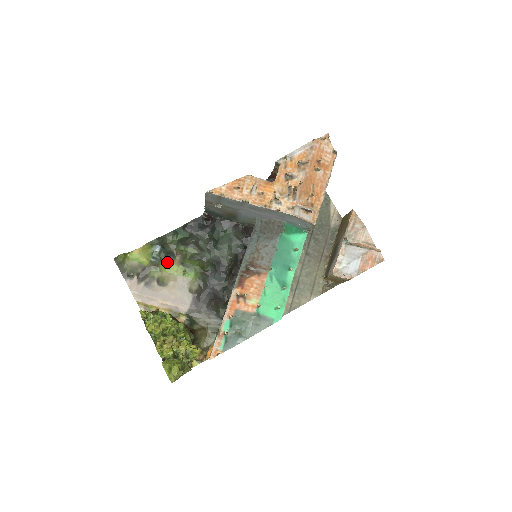
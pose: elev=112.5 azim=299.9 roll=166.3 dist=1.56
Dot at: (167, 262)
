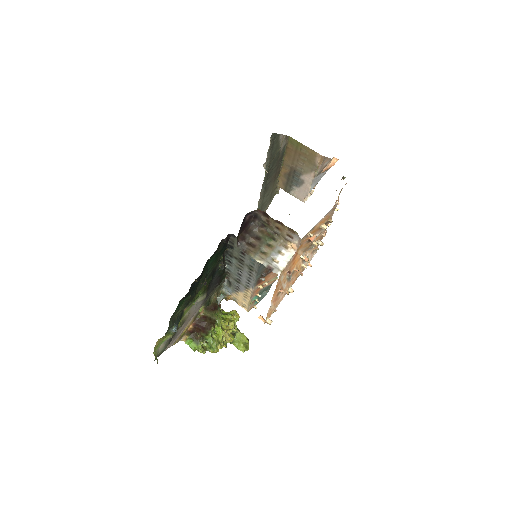
Dot at: (181, 318)
